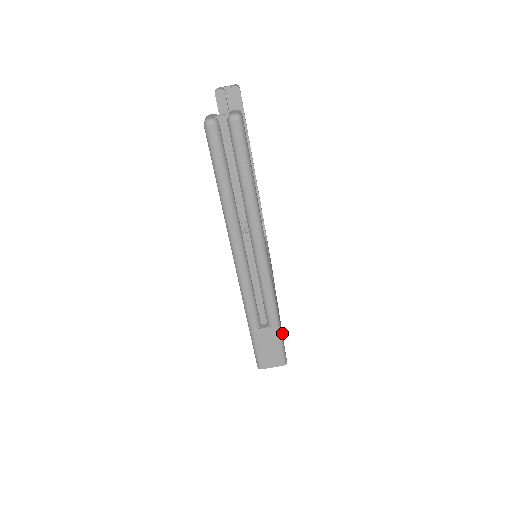
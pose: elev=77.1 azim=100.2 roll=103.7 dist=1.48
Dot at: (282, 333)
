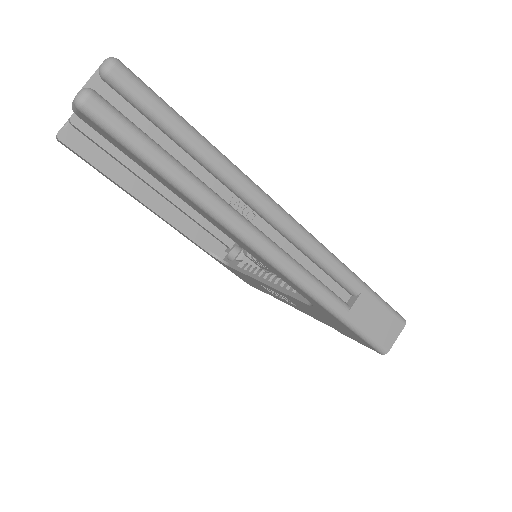
Dot at: occluded
